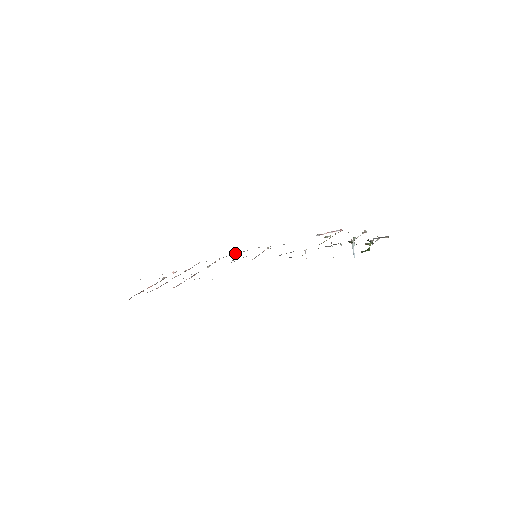
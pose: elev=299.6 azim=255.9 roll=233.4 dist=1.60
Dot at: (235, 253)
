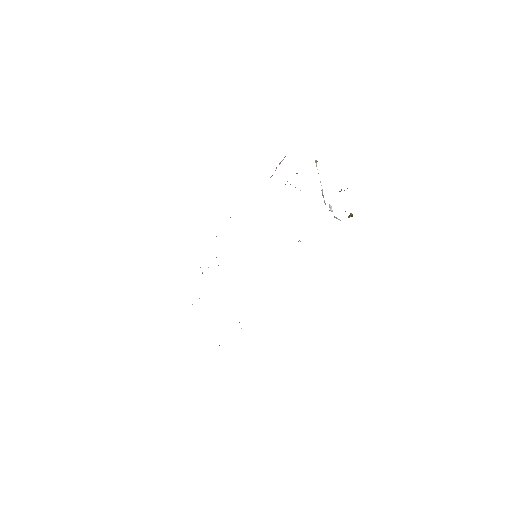
Dot at: occluded
